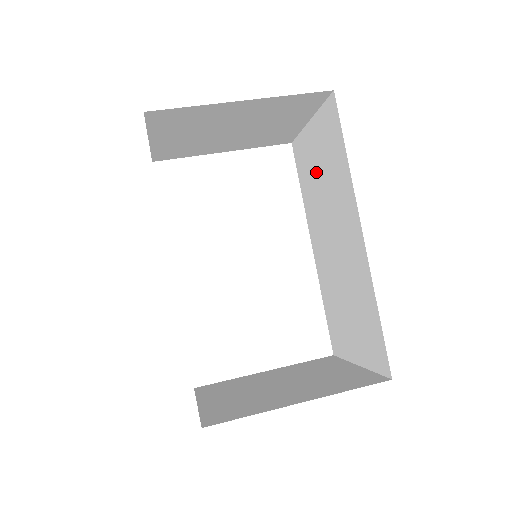
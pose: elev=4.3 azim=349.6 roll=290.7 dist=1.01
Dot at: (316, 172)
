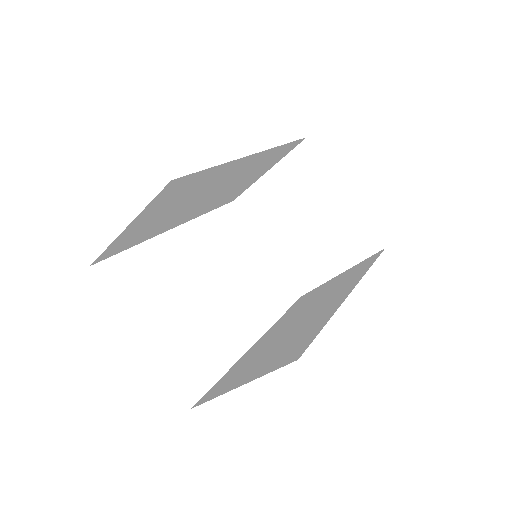
Dot at: (320, 293)
